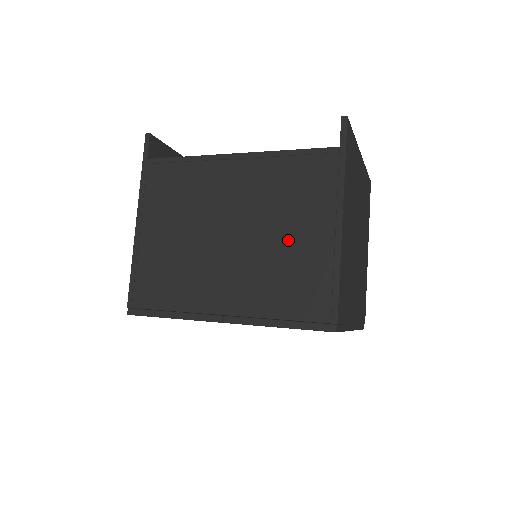
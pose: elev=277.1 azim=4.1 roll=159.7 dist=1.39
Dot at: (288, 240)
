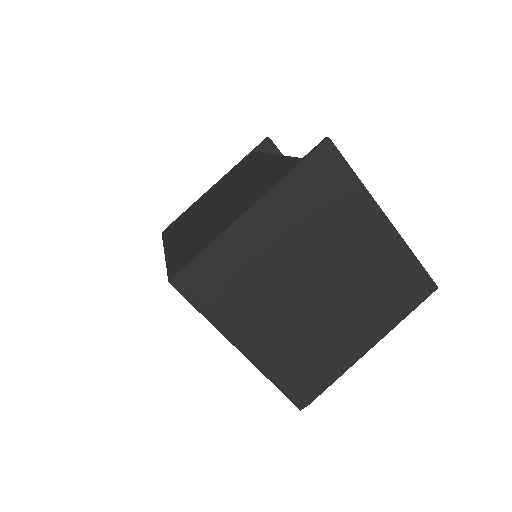
Dot at: (225, 214)
